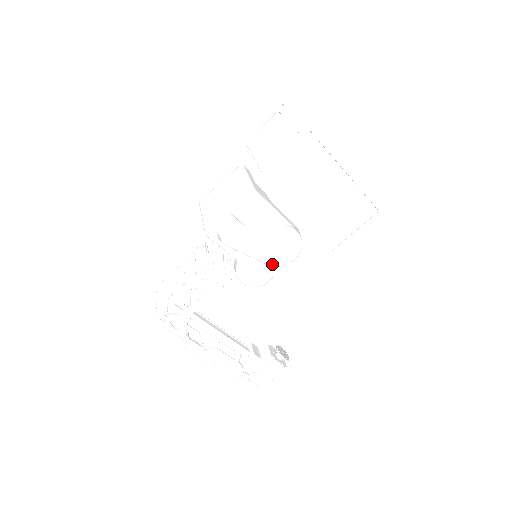
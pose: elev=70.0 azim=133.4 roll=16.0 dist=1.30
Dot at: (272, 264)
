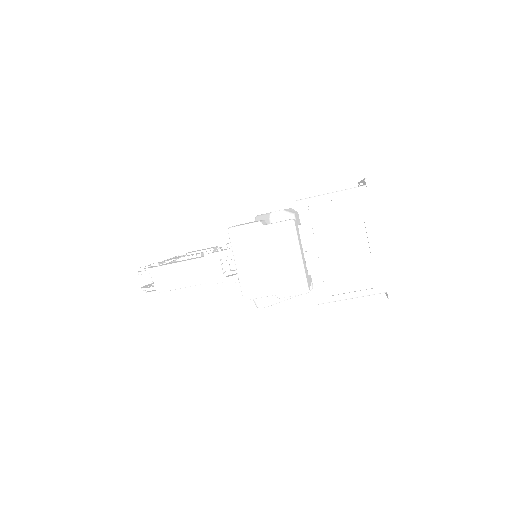
Dot at: occluded
